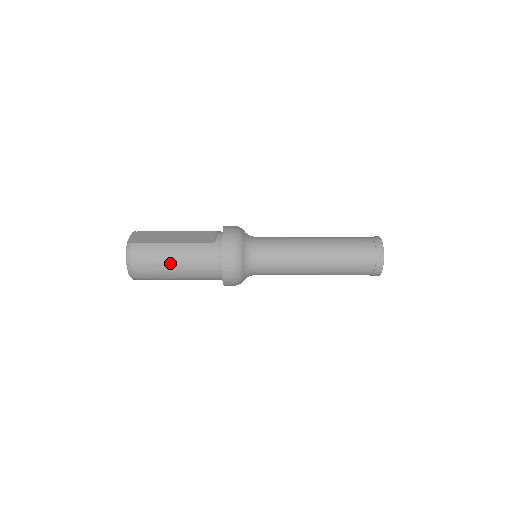
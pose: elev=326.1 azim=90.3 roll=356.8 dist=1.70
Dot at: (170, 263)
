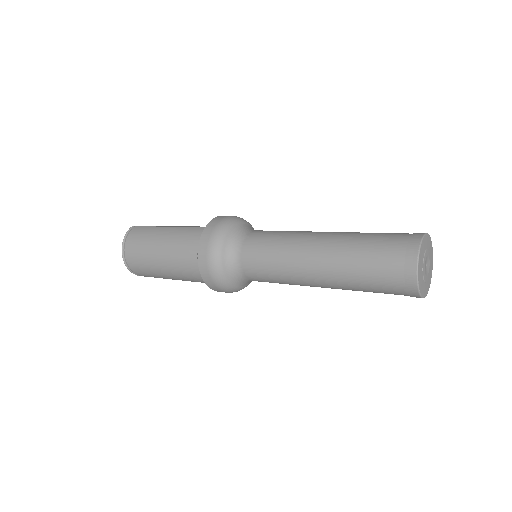
Dot at: (156, 246)
